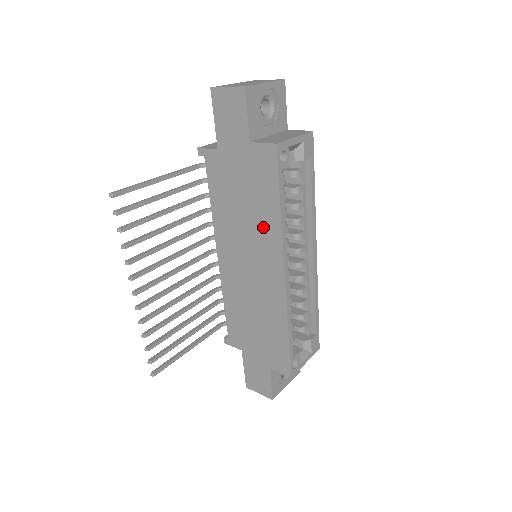
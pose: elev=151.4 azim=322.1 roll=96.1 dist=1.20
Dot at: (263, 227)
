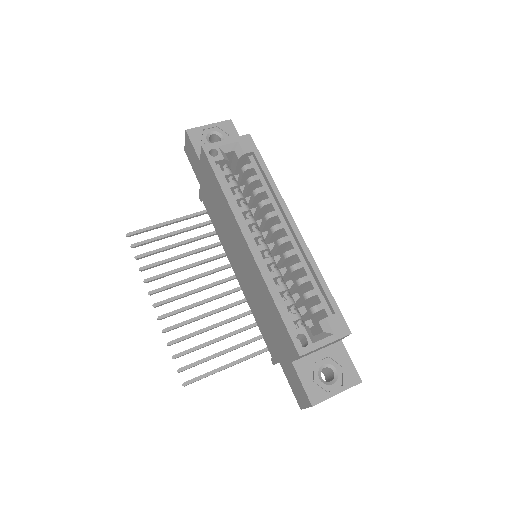
Dot at: (227, 215)
